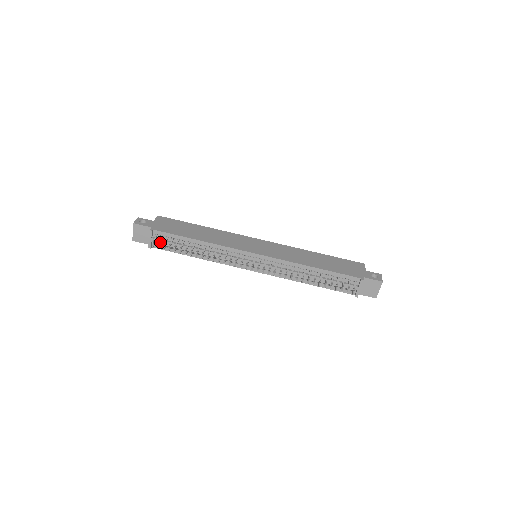
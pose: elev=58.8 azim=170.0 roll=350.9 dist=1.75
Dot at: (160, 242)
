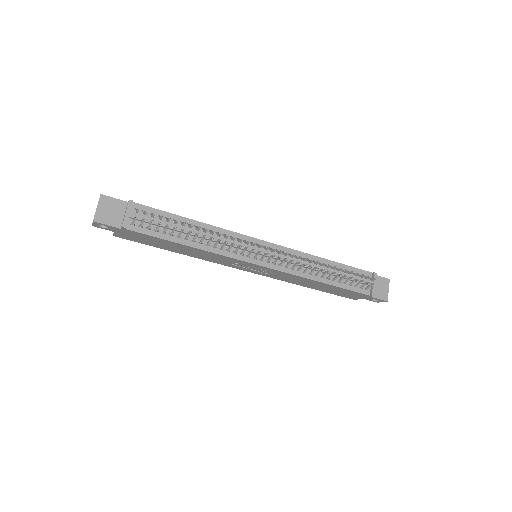
Dot at: (142, 218)
